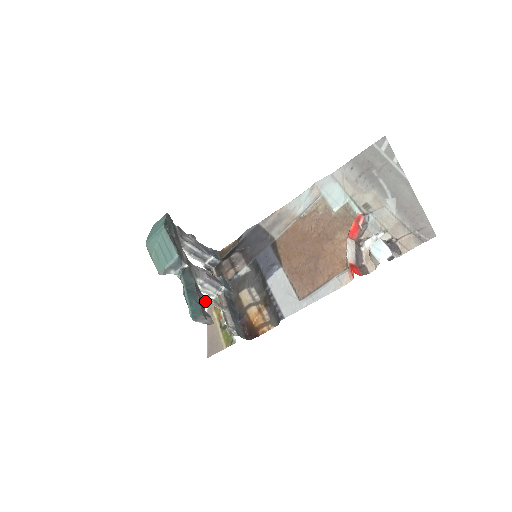
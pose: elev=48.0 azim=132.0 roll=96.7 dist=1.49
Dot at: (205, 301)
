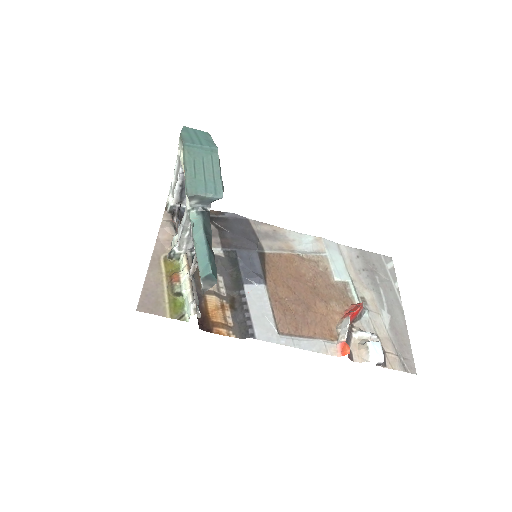
Dot at: occluded
